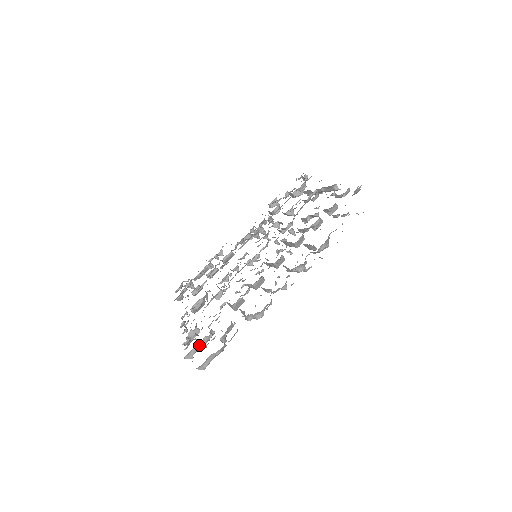
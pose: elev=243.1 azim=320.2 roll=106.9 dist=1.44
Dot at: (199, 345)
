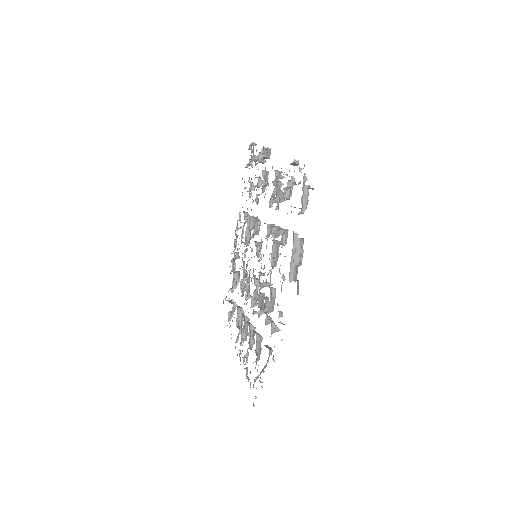
Dot at: occluded
